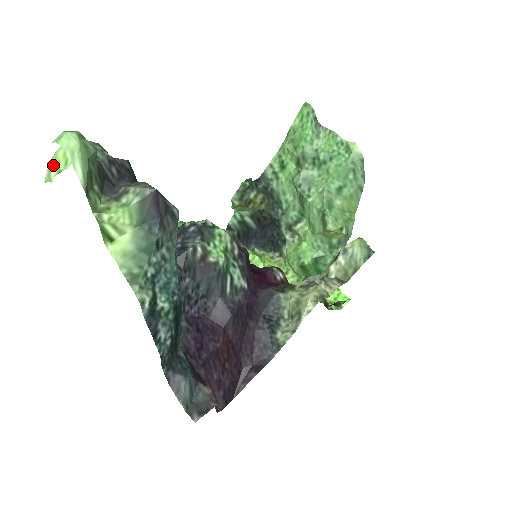
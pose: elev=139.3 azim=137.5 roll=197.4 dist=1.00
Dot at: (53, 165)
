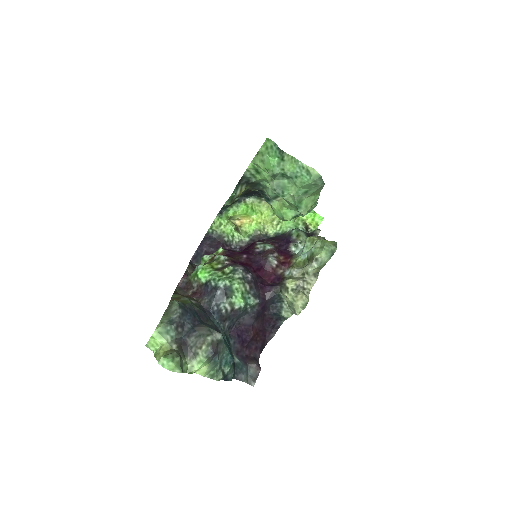
Dot at: (150, 346)
